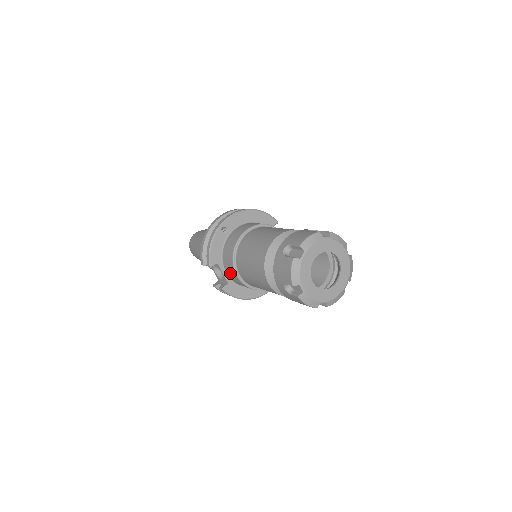
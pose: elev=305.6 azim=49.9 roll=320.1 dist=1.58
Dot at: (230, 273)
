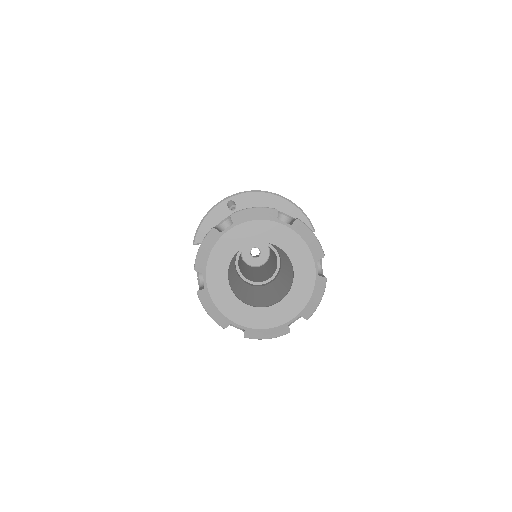
Dot at: occluded
